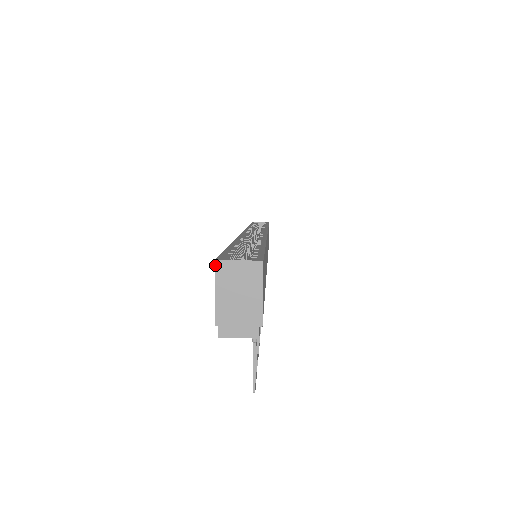
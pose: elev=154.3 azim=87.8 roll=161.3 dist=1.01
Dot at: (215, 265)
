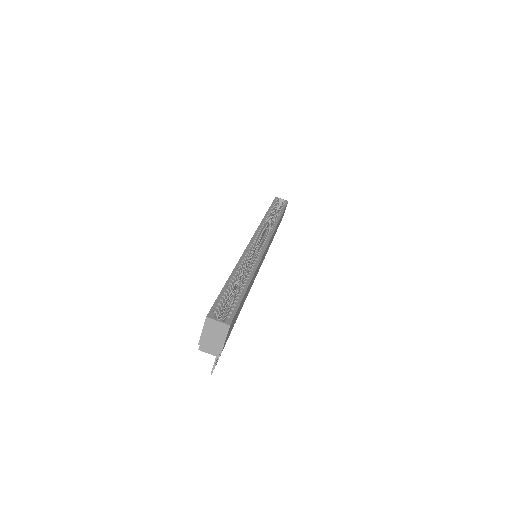
Dot at: (205, 319)
